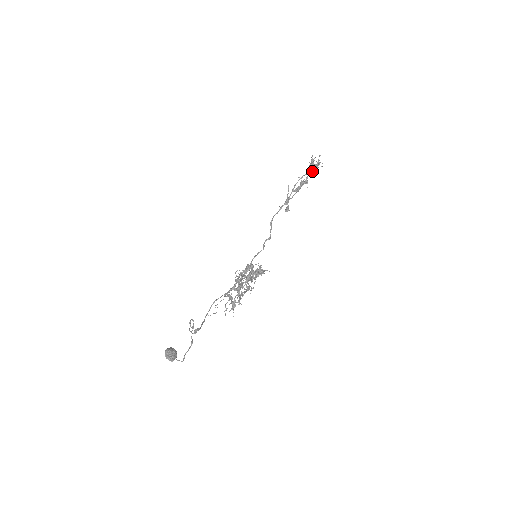
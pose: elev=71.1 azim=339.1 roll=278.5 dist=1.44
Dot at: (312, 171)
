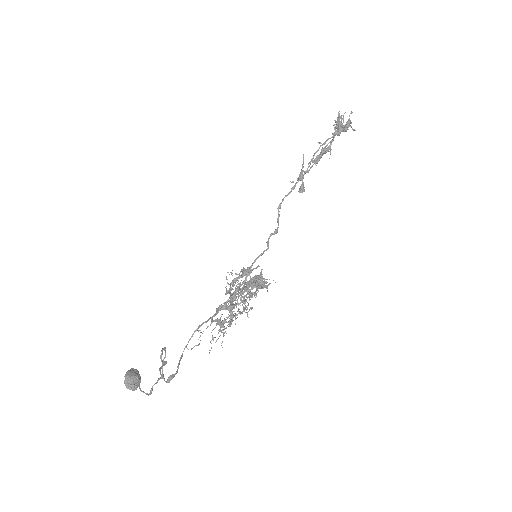
Dot at: (338, 134)
